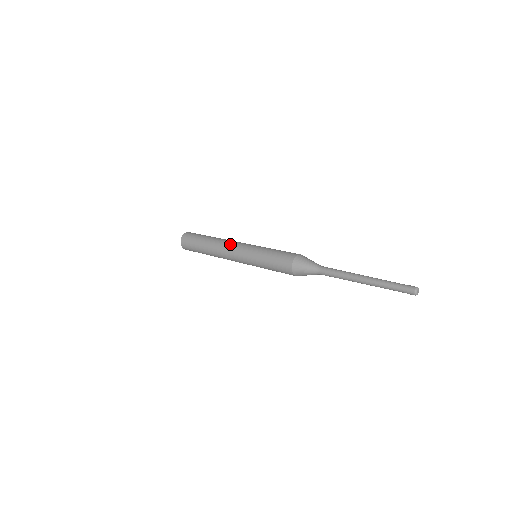
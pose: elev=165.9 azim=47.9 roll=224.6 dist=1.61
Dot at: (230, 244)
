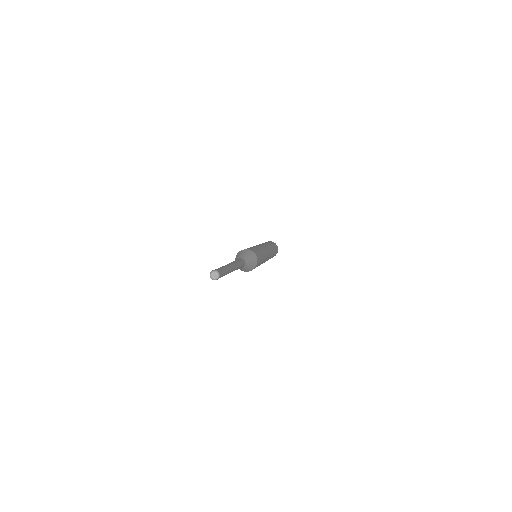
Dot at: occluded
